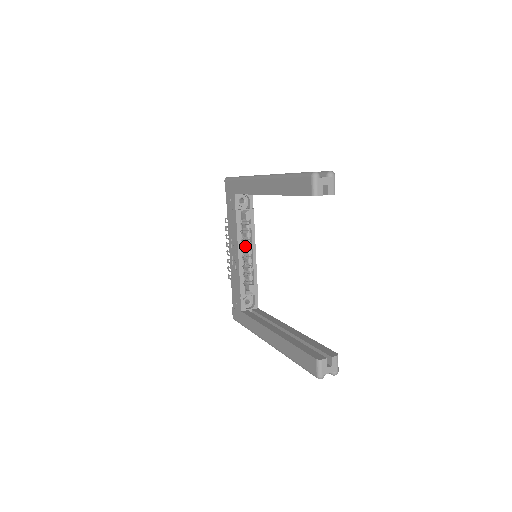
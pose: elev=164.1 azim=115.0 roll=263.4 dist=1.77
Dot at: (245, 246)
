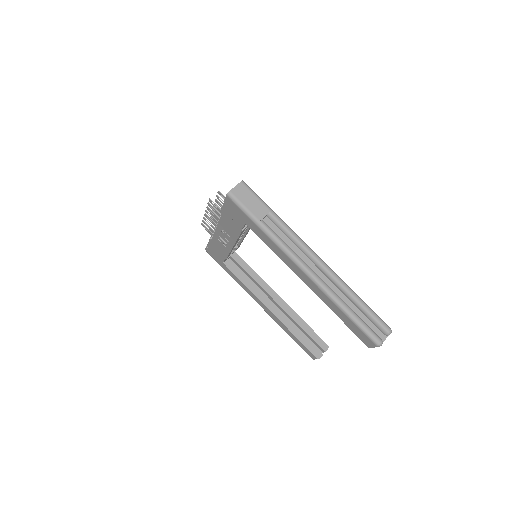
Dot at: occluded
